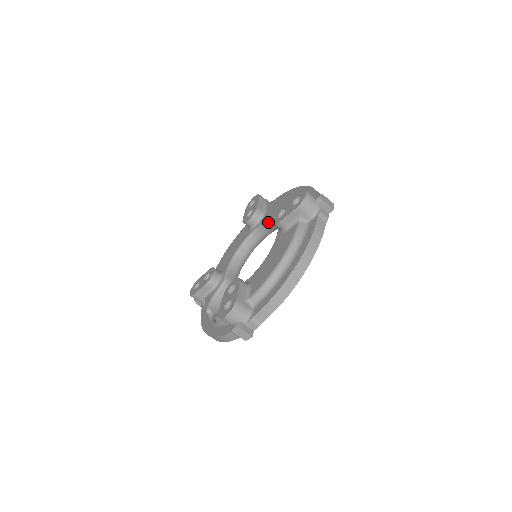
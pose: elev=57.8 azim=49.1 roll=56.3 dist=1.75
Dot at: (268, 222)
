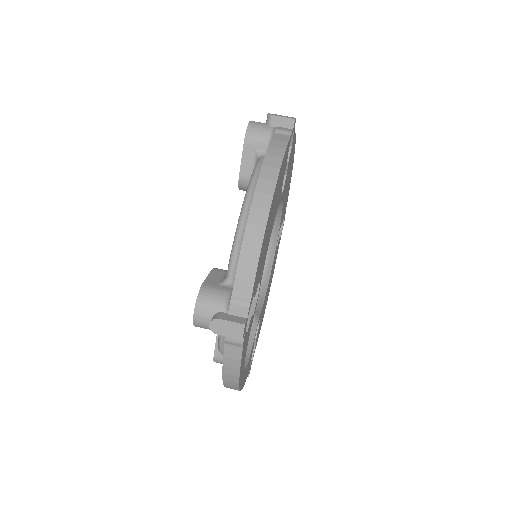
Dot at: occluded
